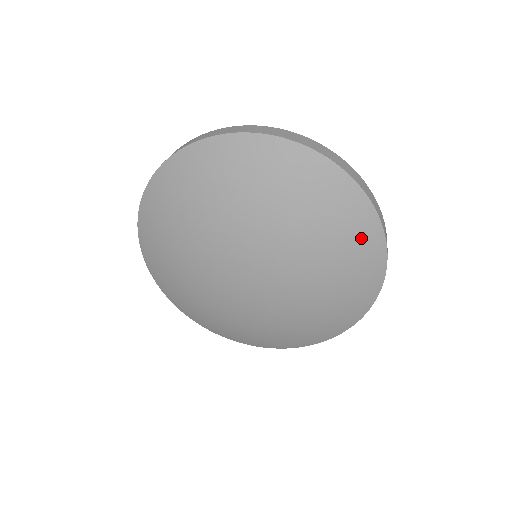
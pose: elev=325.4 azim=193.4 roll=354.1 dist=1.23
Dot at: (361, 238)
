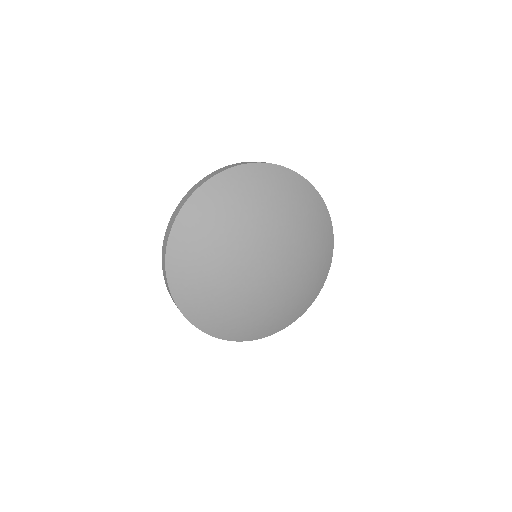
Dot at: (300, 190)
